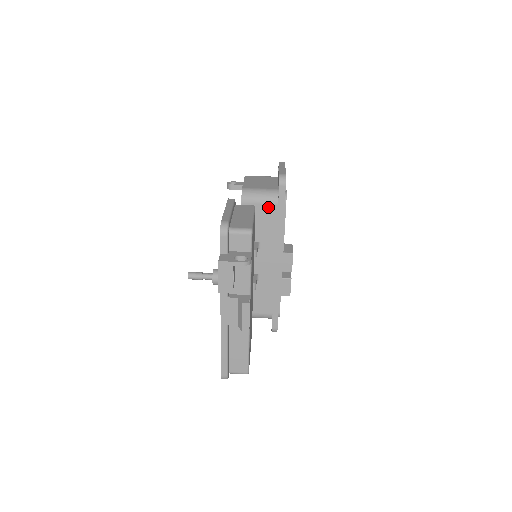
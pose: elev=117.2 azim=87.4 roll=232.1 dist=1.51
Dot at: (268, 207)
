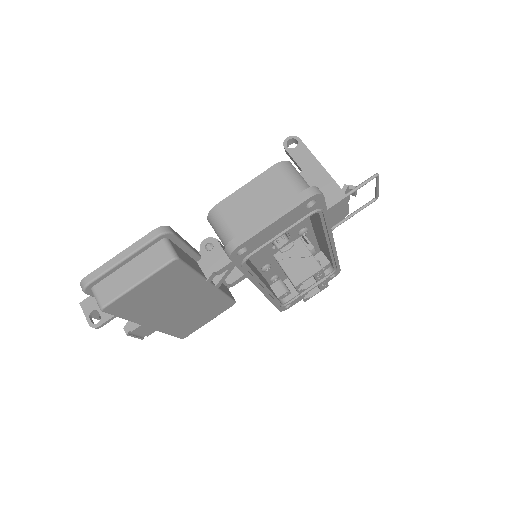
Dot at: occluded
